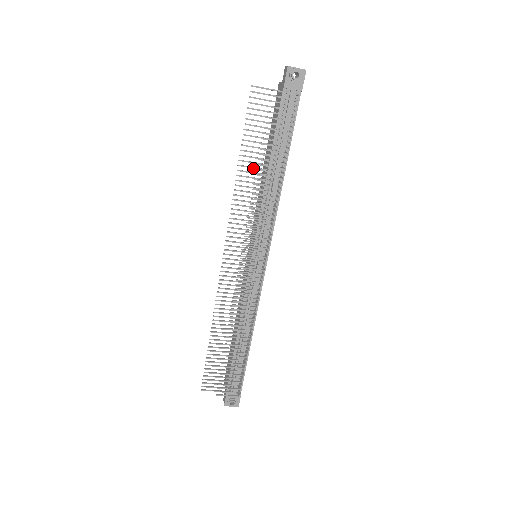
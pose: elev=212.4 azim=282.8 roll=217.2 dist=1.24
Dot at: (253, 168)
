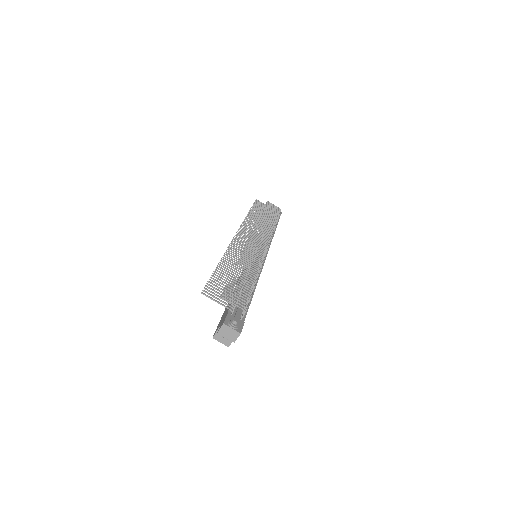
Dot at: (257, 217)
